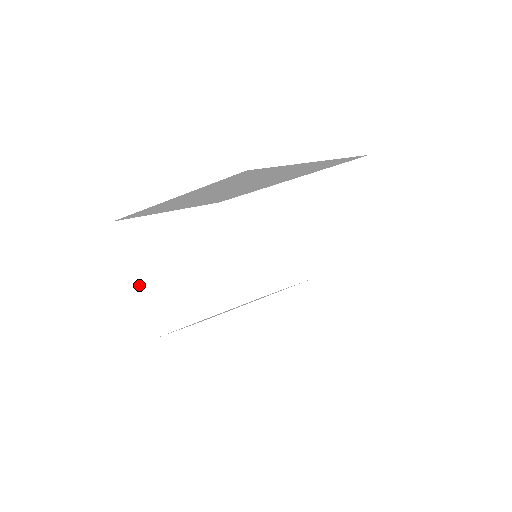
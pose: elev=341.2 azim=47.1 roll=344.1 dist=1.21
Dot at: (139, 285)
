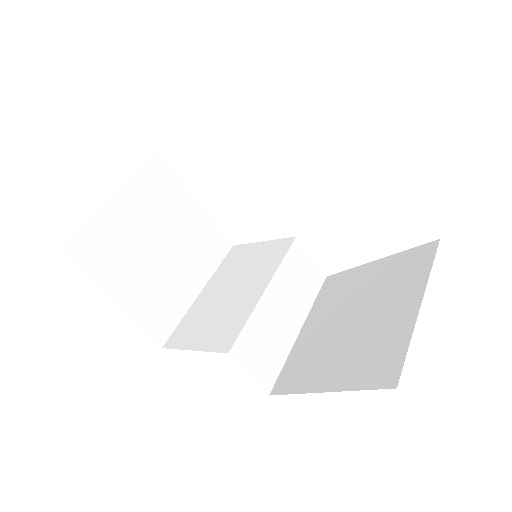
Dot at: (121, 306)
